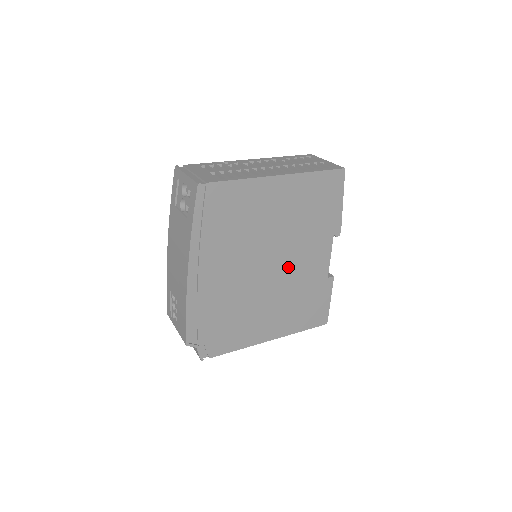
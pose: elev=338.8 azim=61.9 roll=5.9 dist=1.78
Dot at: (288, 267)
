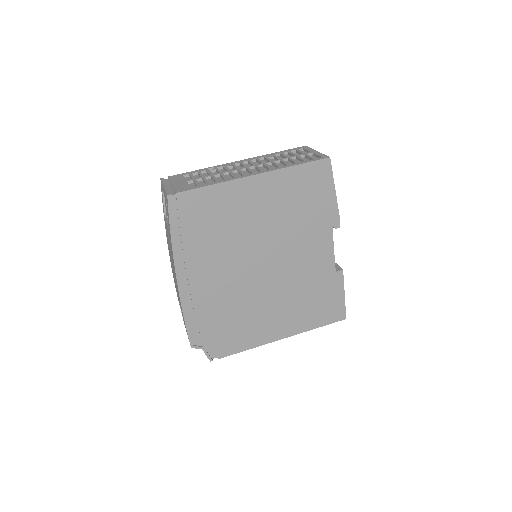
Dot at: (285, 265)
